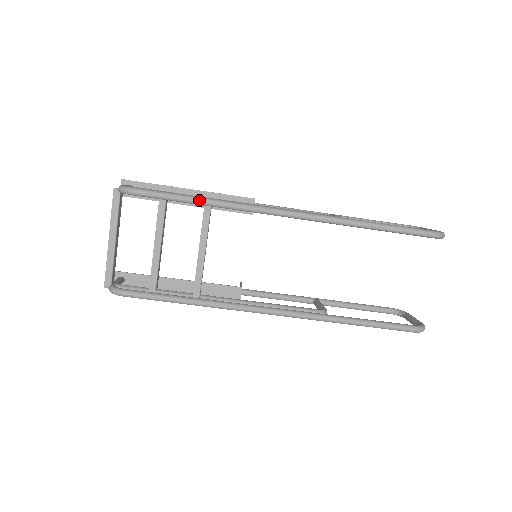
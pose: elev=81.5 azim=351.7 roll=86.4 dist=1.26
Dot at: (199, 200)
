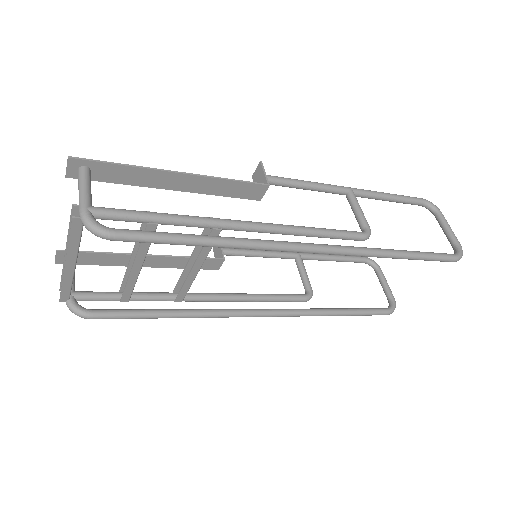
Dot at: (210, 245)
